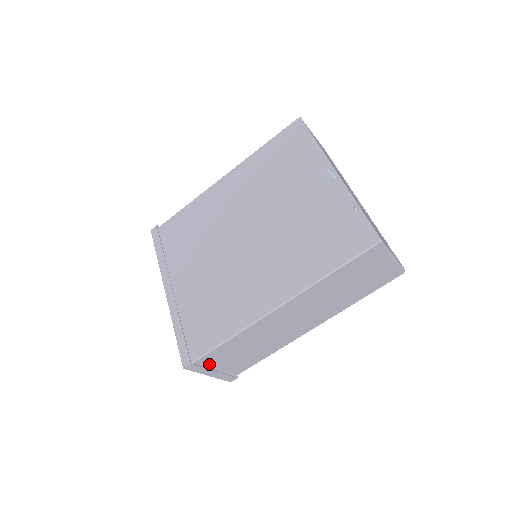
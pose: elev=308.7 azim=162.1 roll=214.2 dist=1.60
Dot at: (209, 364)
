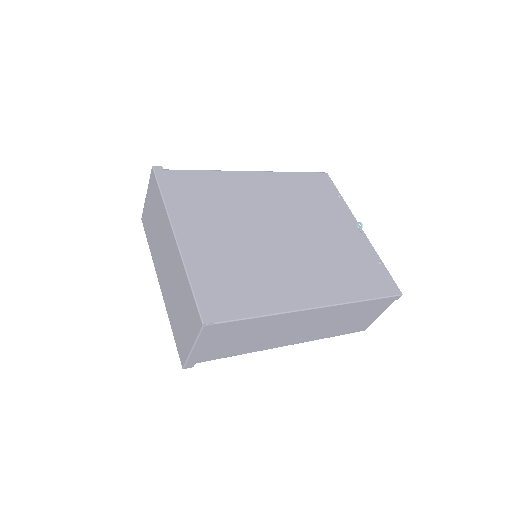
Dot at: (211, 335)
